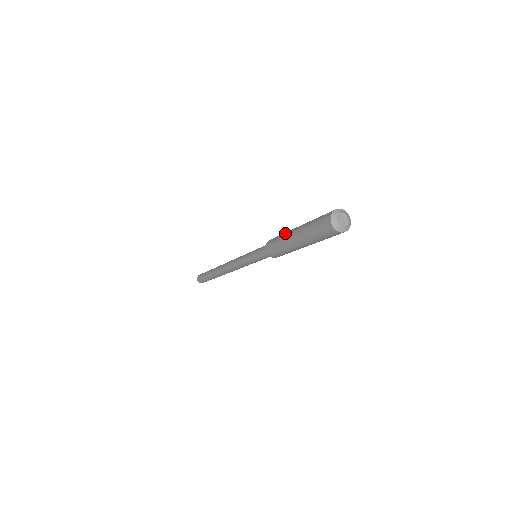
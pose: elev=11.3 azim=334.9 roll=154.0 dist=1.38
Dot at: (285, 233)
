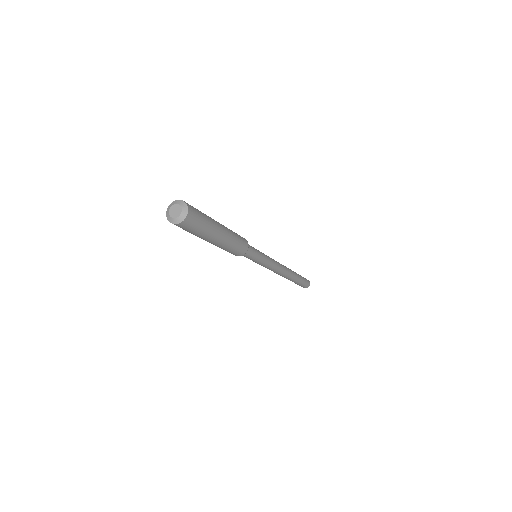
Dot at: occluded
